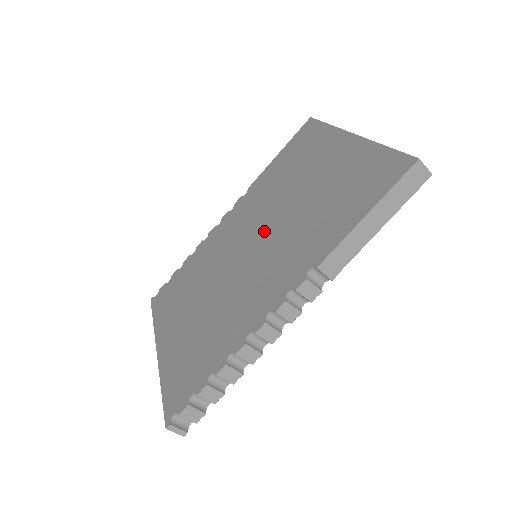
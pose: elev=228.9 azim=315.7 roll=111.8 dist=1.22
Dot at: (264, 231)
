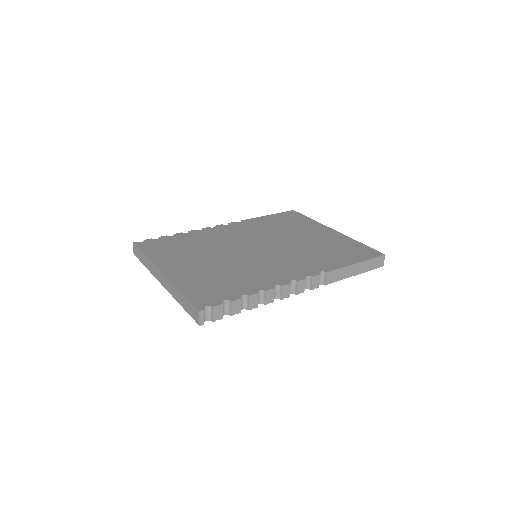
Dot at: (270, 245)
